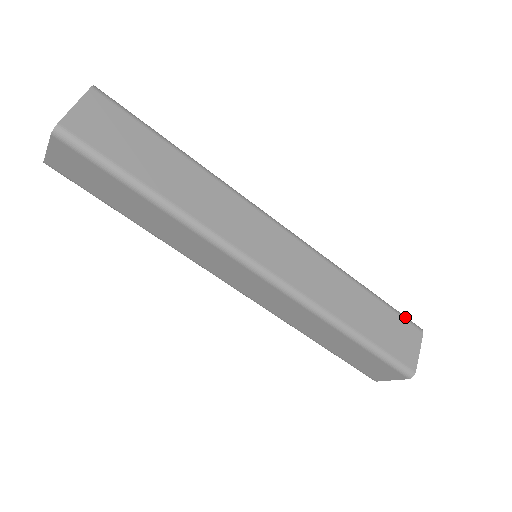
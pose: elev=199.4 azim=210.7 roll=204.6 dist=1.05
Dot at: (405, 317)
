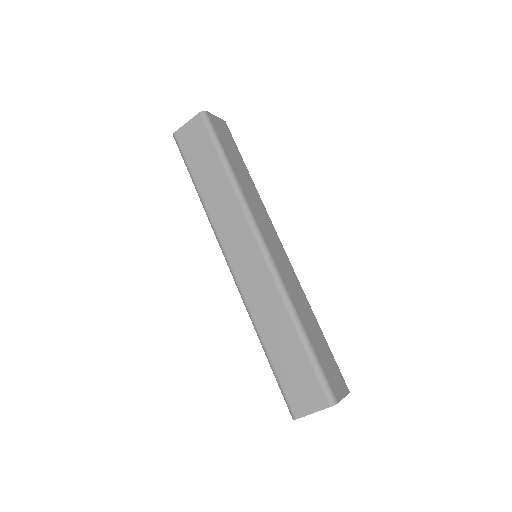
Dot at: (322, 381)
